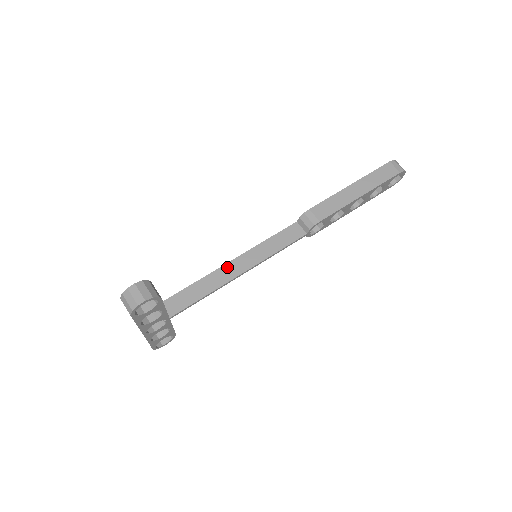
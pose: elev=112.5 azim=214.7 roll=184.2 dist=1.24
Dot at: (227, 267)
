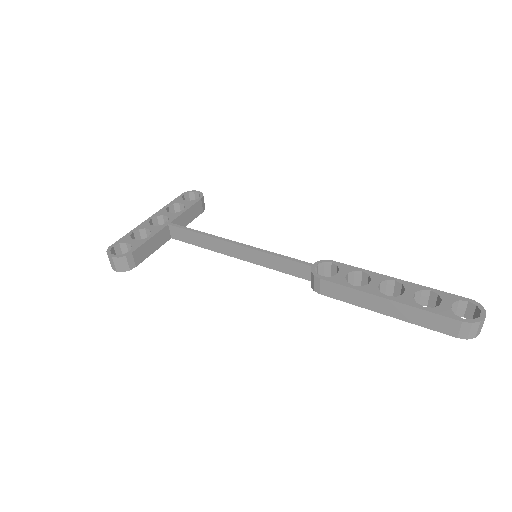
Dot at: (227, 244)
